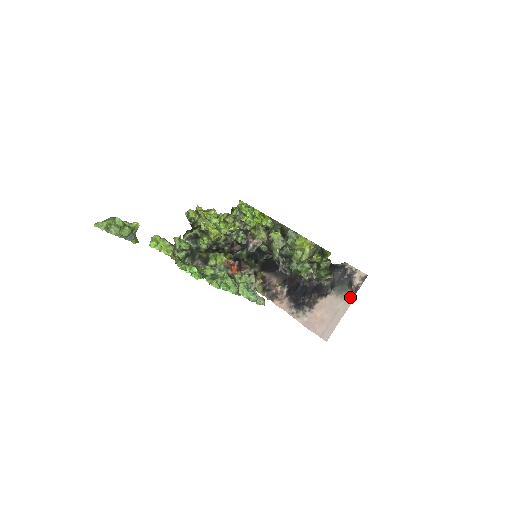
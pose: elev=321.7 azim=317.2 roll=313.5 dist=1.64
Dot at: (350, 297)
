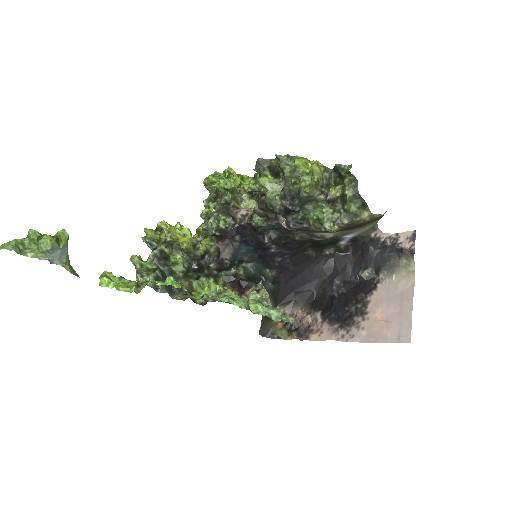
Dot at: (408, 268)
